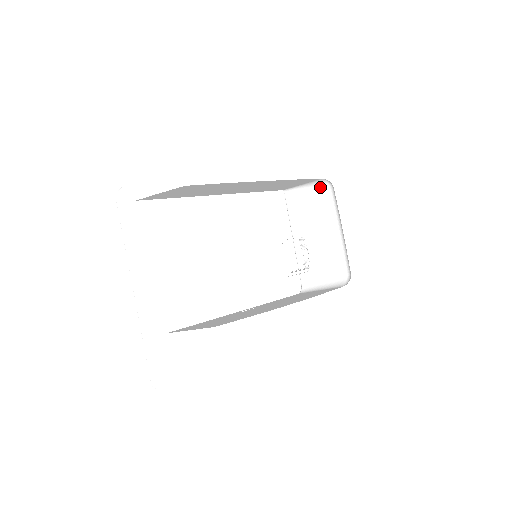
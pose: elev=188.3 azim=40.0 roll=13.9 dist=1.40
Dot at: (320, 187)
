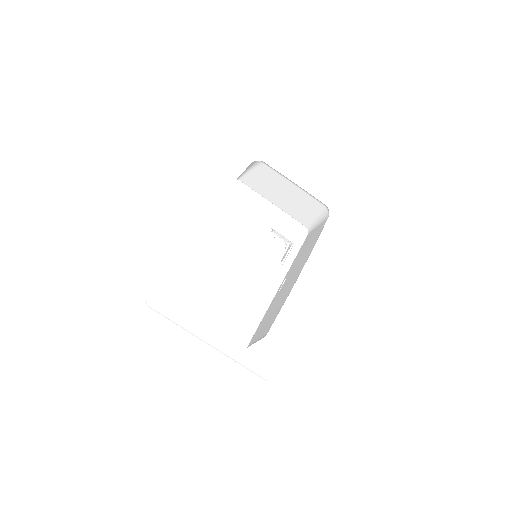
Dot at: (256, 165)
